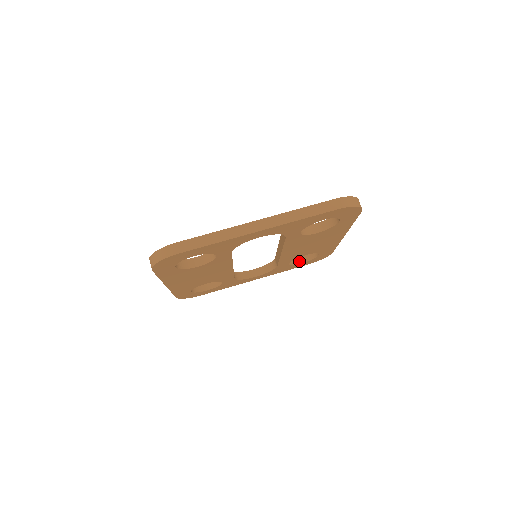
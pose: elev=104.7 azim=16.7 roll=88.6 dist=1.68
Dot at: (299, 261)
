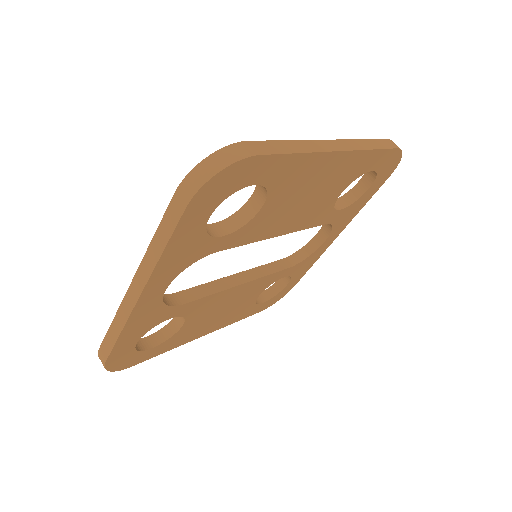
Dot at: (363, 188)
